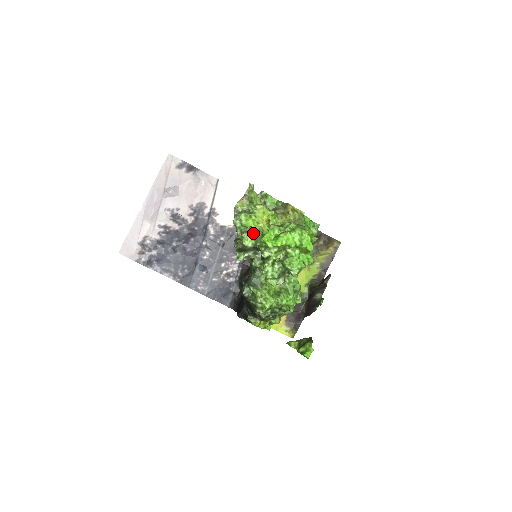
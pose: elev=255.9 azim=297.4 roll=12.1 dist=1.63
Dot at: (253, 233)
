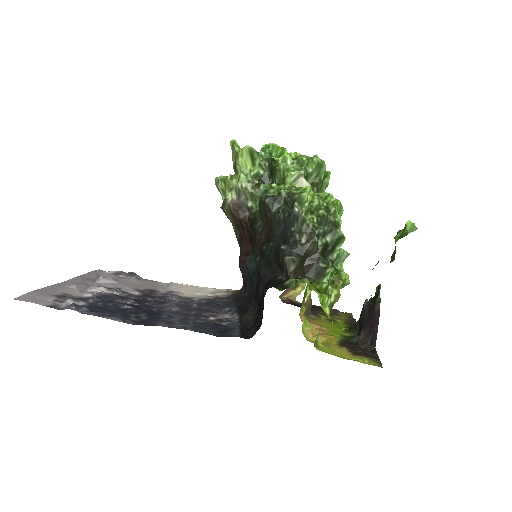
Dot at: occluded
